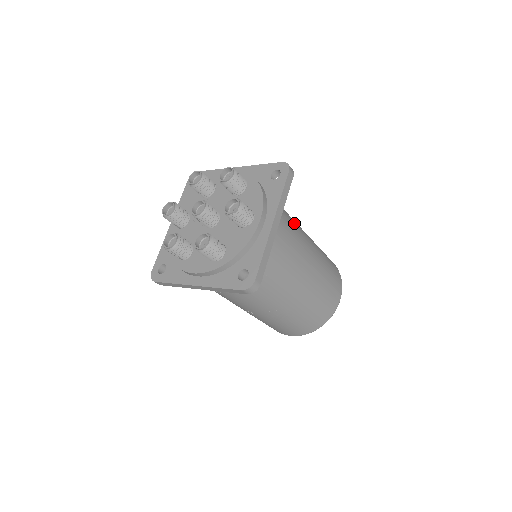
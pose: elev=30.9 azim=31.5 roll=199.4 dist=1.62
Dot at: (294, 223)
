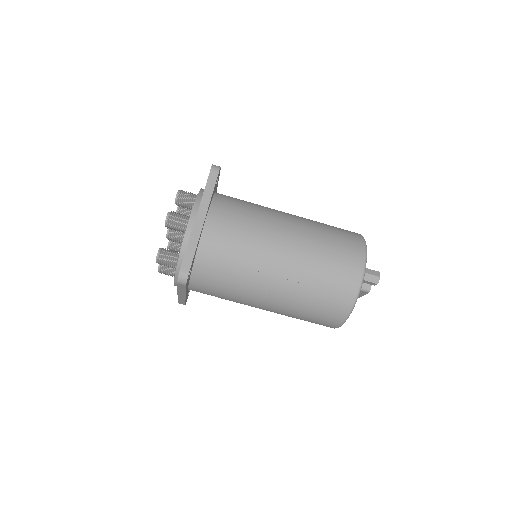
Dot at: (259, 212)
